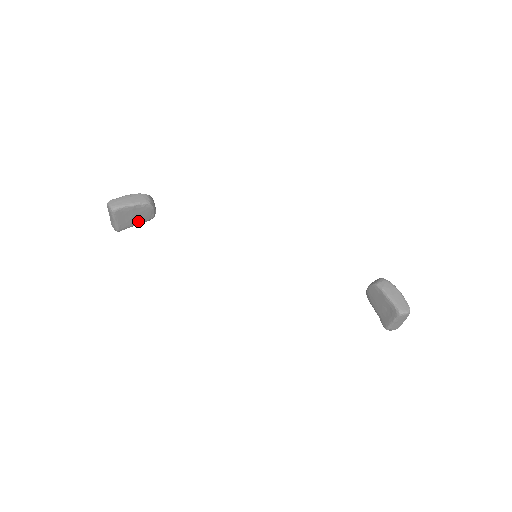
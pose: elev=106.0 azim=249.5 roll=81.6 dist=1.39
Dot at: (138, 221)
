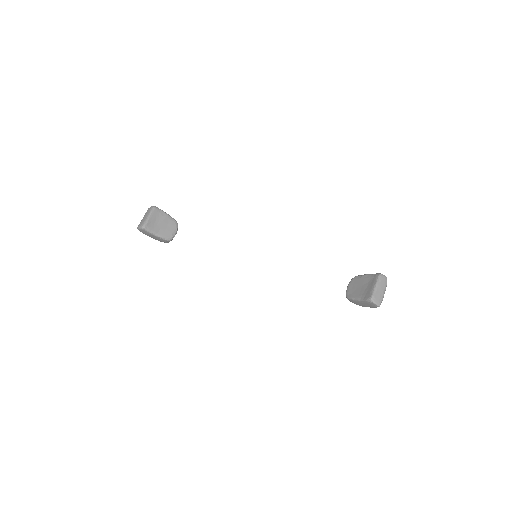
Dot at: (161, 232)
